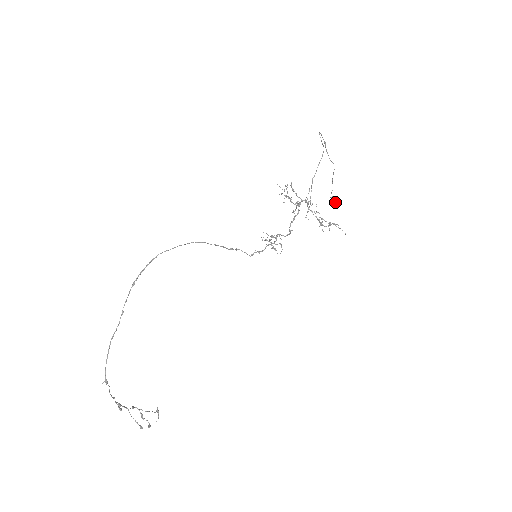
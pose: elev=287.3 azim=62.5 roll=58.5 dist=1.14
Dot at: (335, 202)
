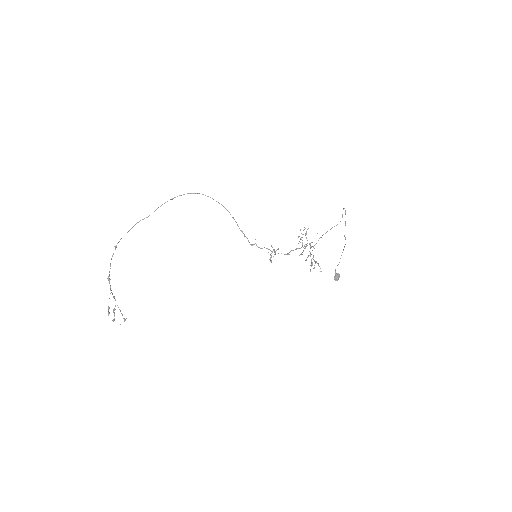
Dot at: (337, 277)
